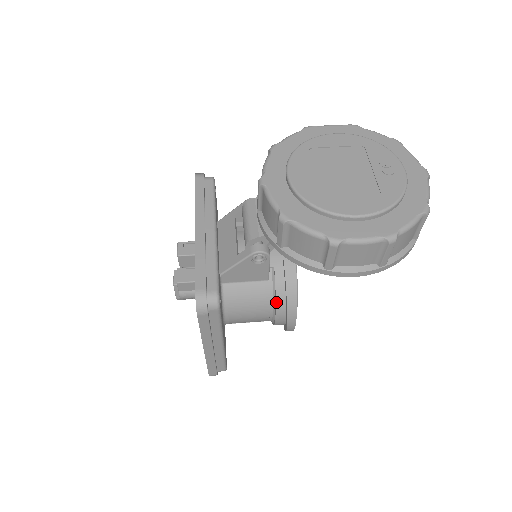
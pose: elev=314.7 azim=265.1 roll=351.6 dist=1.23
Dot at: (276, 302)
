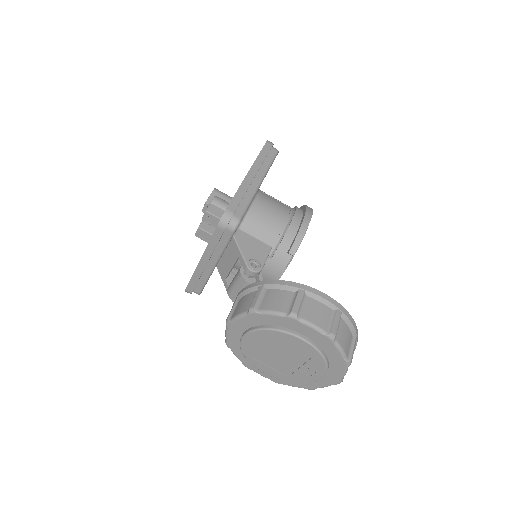
Dot at: occluded
